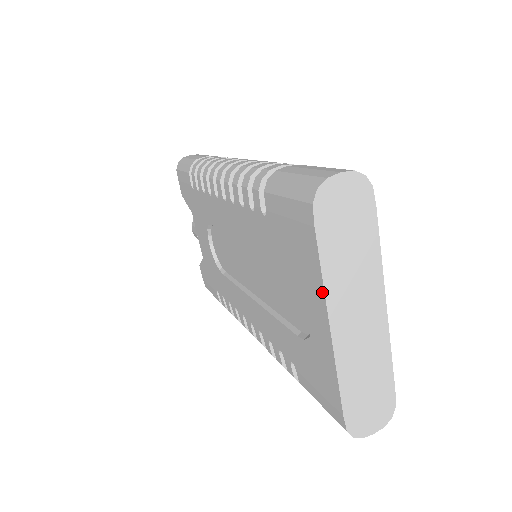
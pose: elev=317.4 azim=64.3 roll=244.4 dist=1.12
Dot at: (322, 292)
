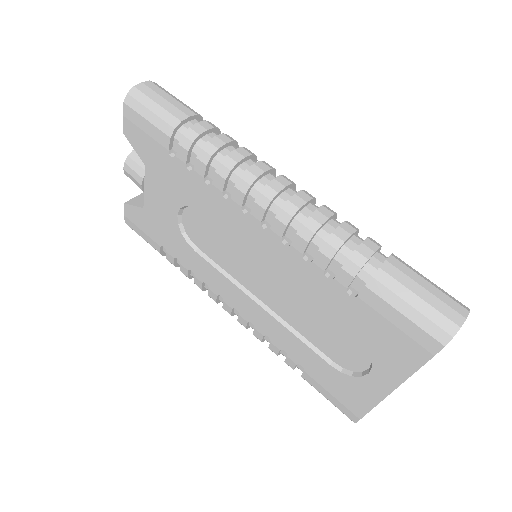
Dot at: (403, 378)
